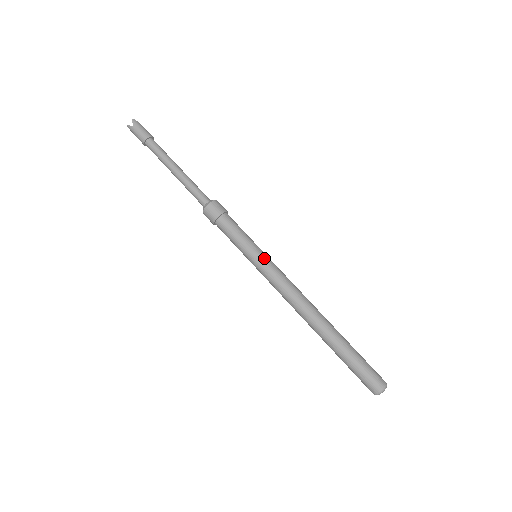
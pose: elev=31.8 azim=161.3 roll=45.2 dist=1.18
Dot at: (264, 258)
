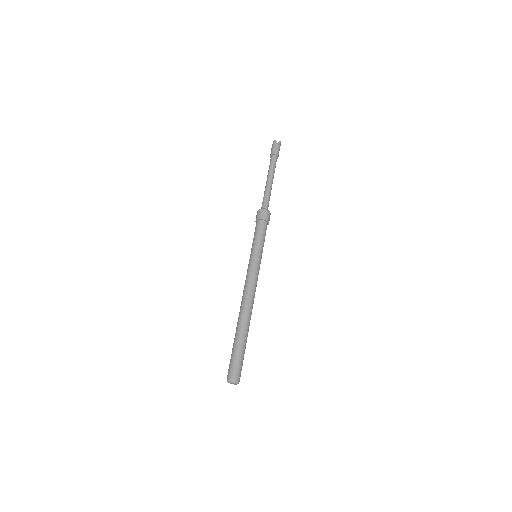
Dot at: (252, 259)
